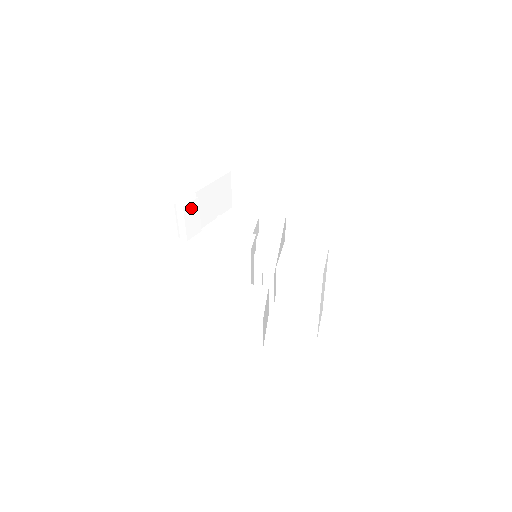
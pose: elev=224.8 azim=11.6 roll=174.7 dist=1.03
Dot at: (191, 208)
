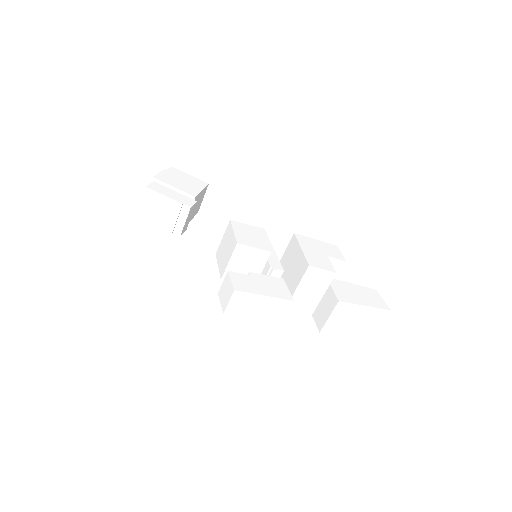
Dot at: (192, 209)
